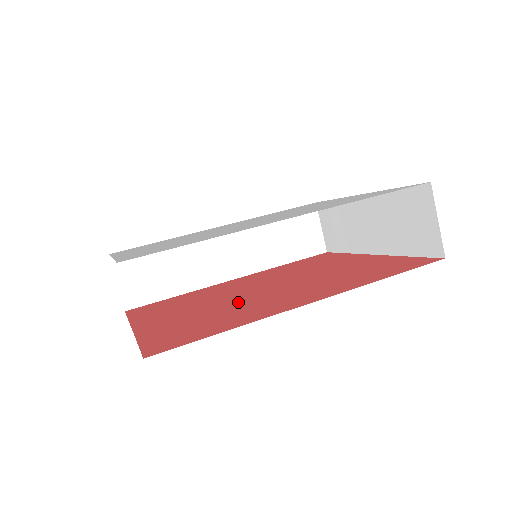
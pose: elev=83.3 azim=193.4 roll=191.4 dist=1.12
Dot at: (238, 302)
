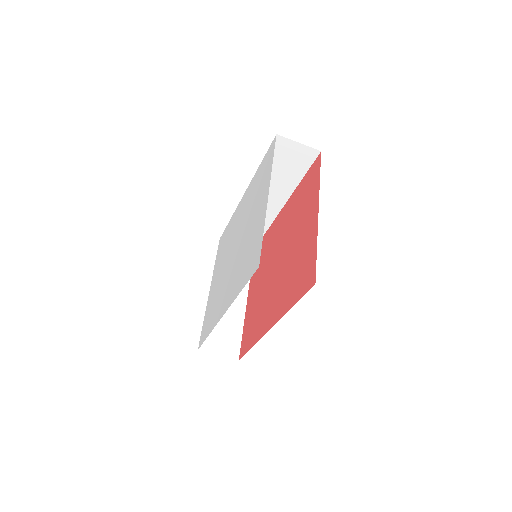
Dot at: (266, 289)
